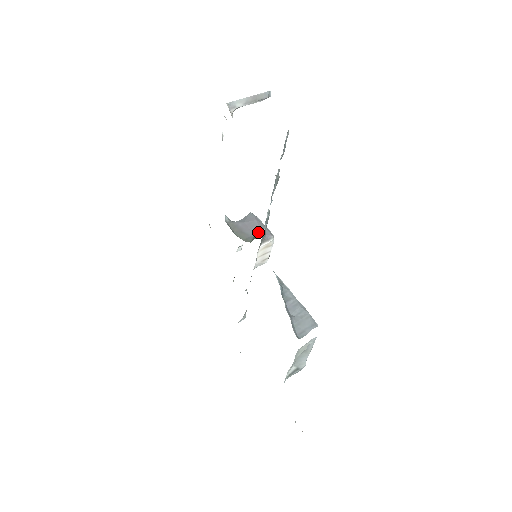
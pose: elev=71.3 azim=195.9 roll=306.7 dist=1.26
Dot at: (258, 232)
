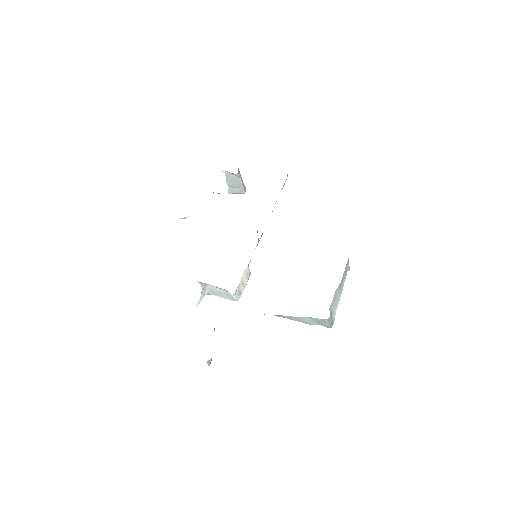
Dot at: occluded
